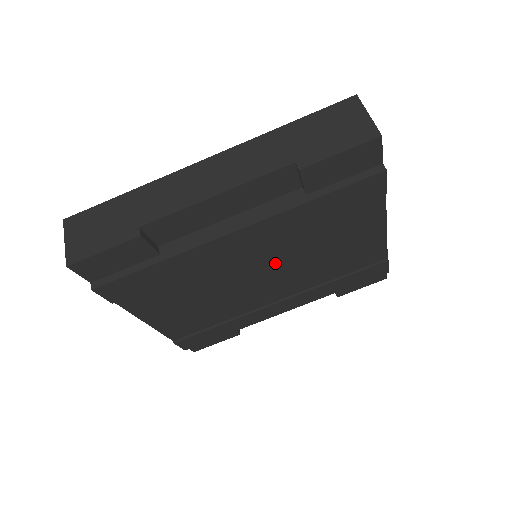
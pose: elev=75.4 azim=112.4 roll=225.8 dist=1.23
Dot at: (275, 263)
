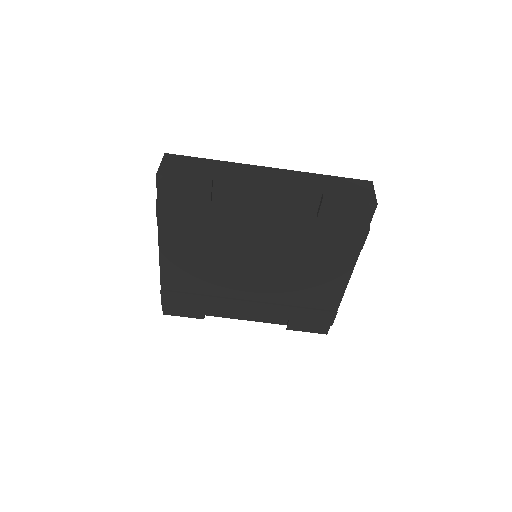
Dot at: (269, 261)
